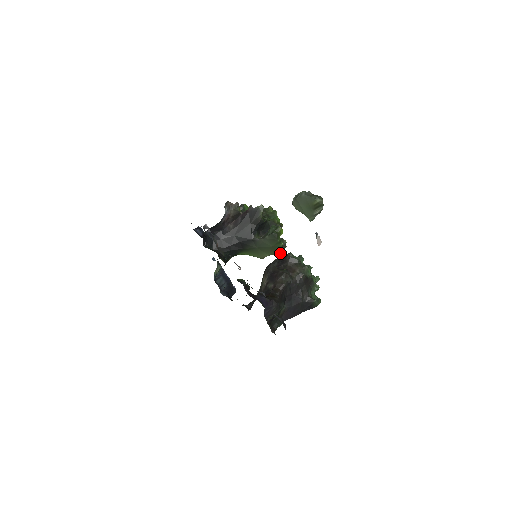
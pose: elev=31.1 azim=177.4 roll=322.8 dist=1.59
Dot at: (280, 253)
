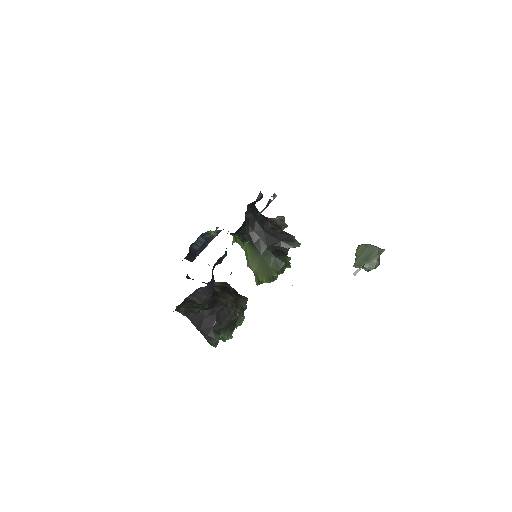
Dot at: (261, 280)
